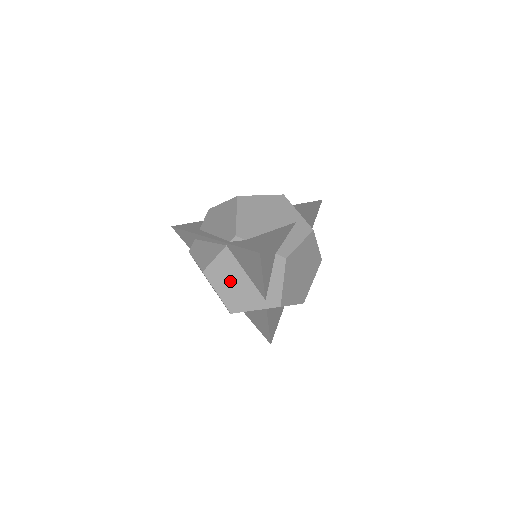
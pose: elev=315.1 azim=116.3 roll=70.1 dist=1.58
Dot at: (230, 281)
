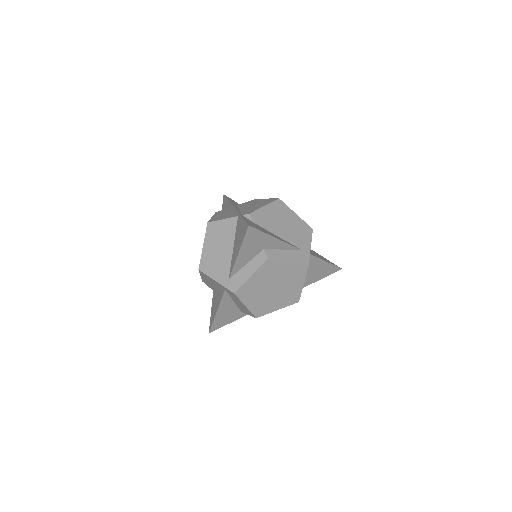
Dot at: (219, 244)
